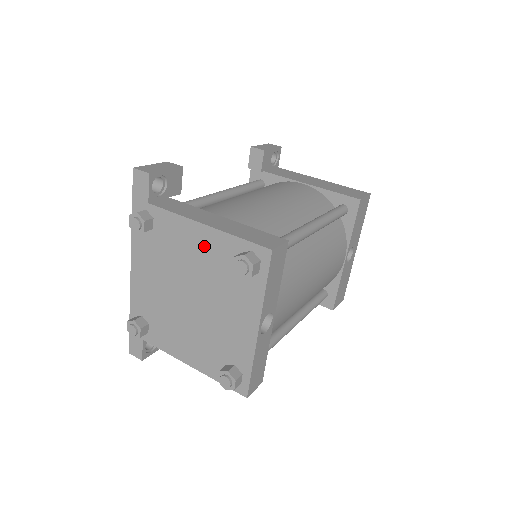
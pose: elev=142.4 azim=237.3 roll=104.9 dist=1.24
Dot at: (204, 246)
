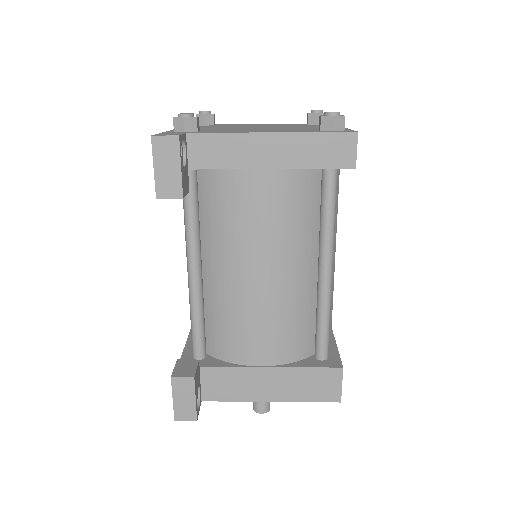
Dot at: occluded
